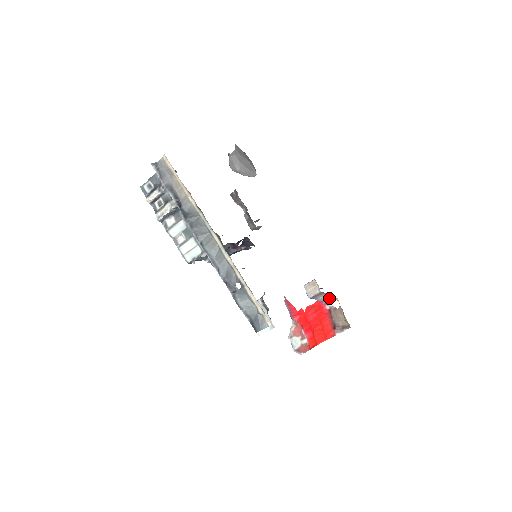
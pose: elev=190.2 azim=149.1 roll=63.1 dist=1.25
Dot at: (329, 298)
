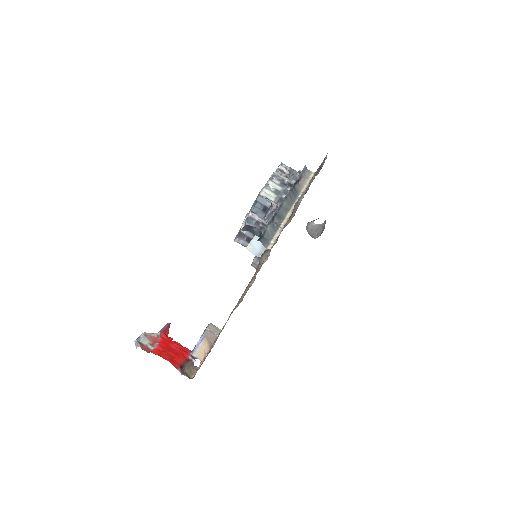
Dot at: (198, 356)
